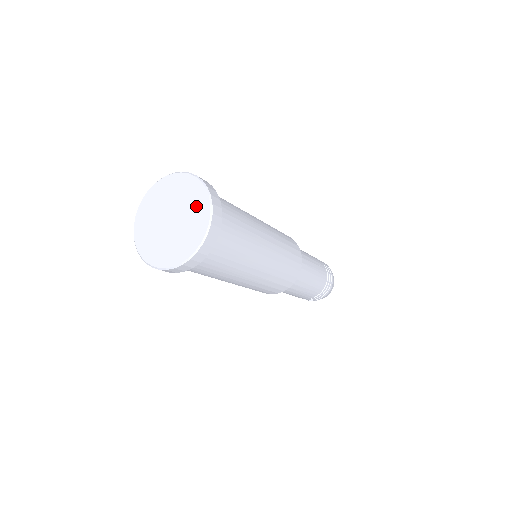
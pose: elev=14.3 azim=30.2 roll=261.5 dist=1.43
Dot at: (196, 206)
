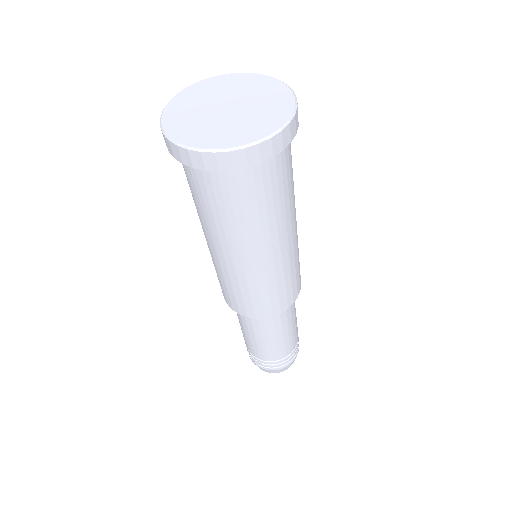
Dot at: (272, 98)
